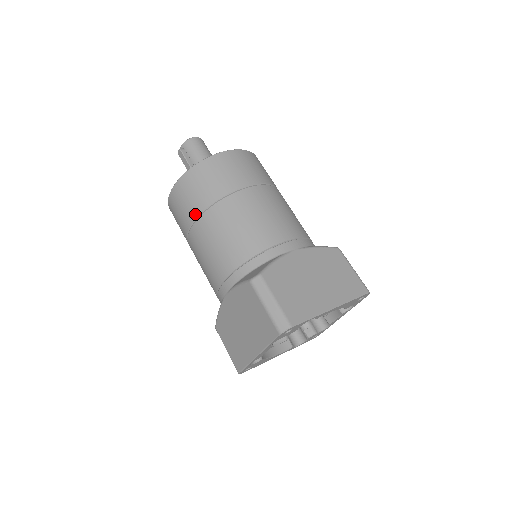
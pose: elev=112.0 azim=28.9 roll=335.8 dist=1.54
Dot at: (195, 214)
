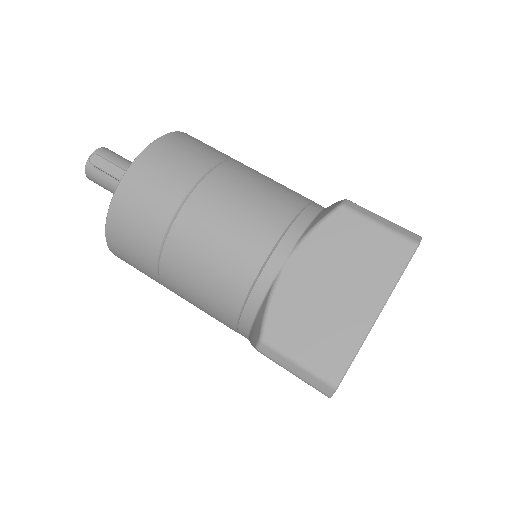
Dot at: (194, 176)
